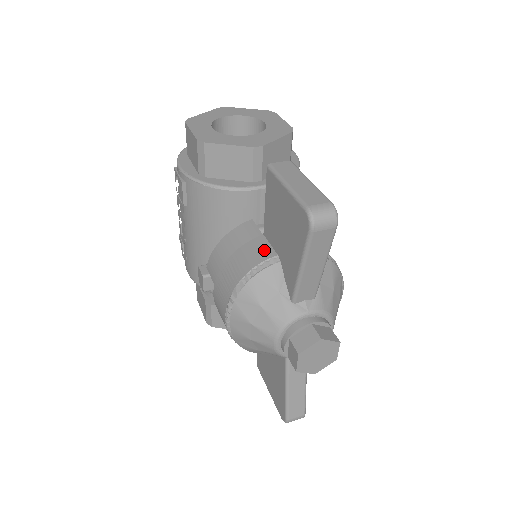
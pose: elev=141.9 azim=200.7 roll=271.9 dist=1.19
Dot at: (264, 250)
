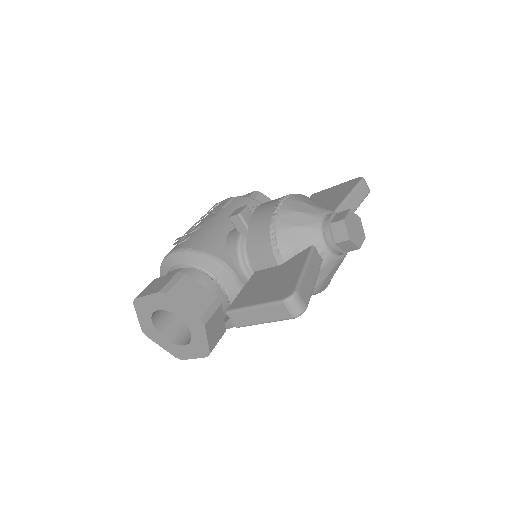
Dot at: occluded
